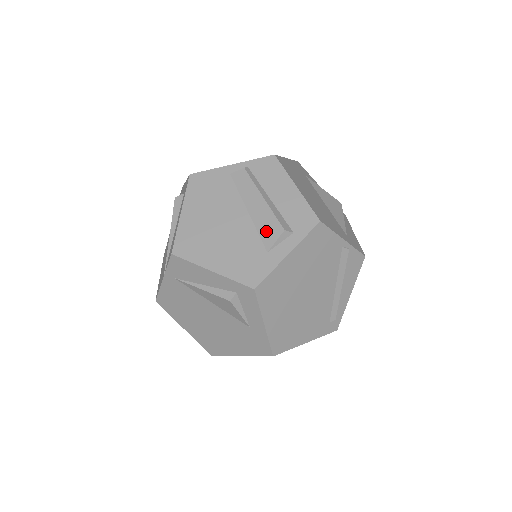
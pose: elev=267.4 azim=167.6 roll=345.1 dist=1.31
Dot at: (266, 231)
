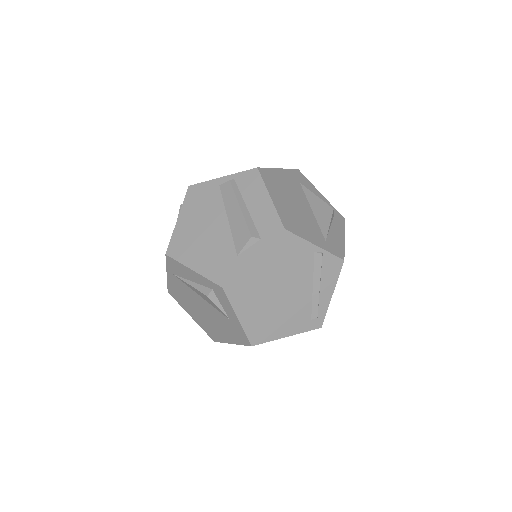
Dot at: (238, 237)
